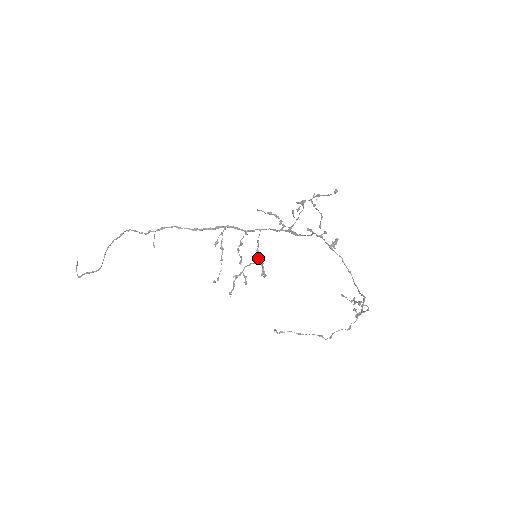
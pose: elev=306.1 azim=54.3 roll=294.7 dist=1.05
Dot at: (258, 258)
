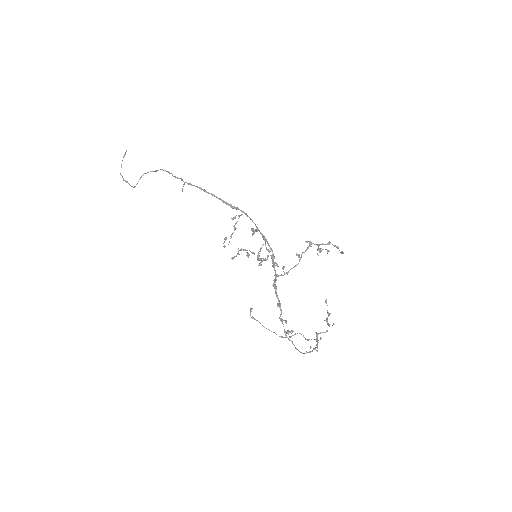
Dot at: (257, 258)
